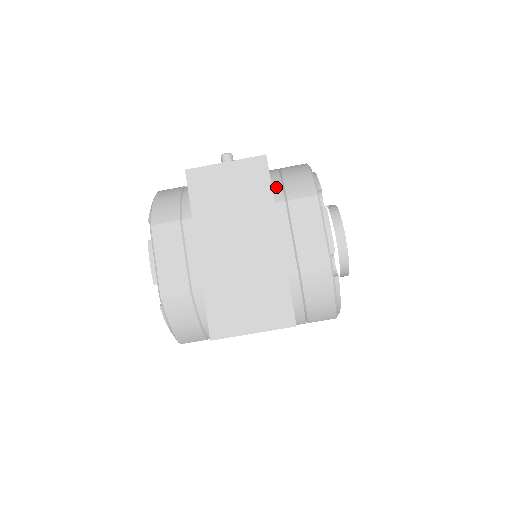
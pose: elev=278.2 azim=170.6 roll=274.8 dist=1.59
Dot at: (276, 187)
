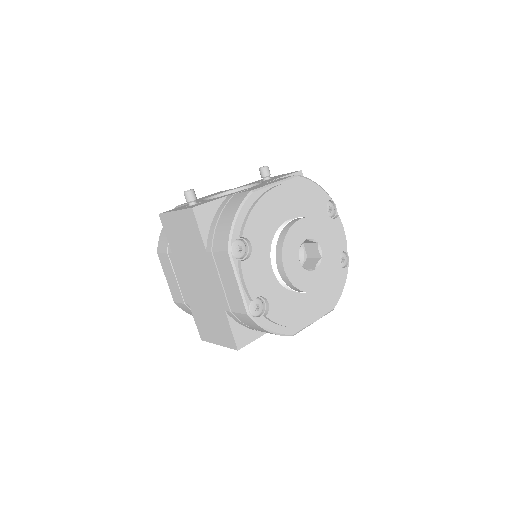
Dot at: (210, 233)
